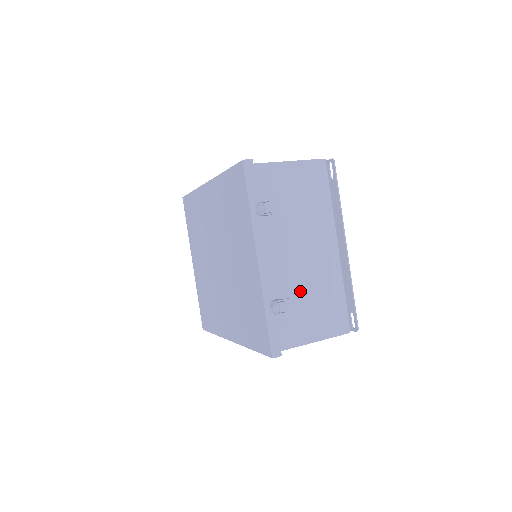
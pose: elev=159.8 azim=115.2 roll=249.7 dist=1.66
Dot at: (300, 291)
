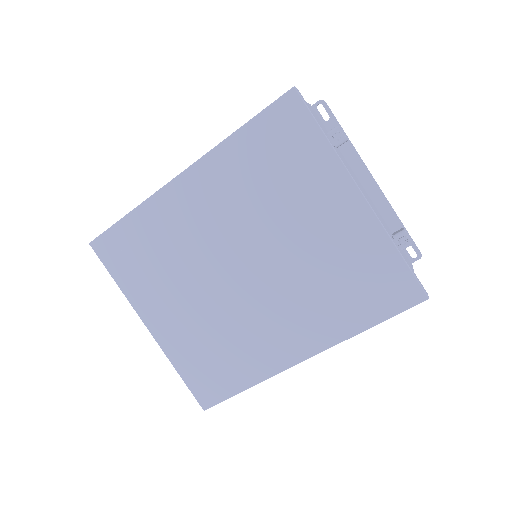
Dot at: occluded
